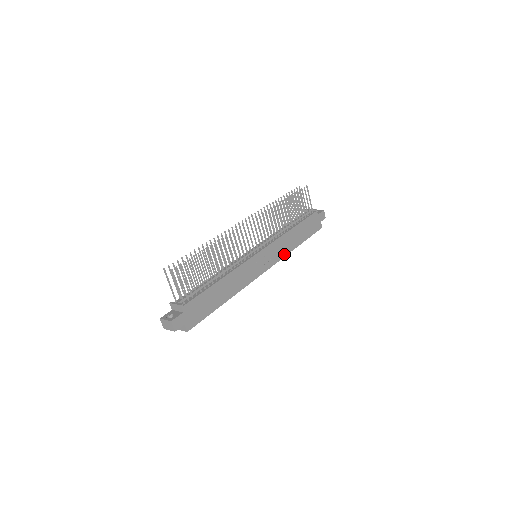
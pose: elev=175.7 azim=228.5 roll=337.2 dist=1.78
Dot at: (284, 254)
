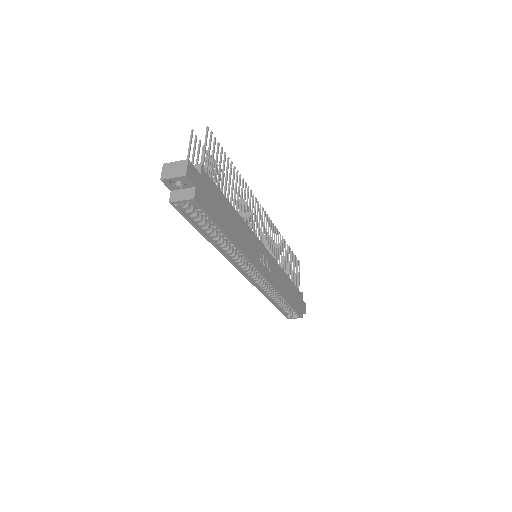
Dot at: (278, 288)
